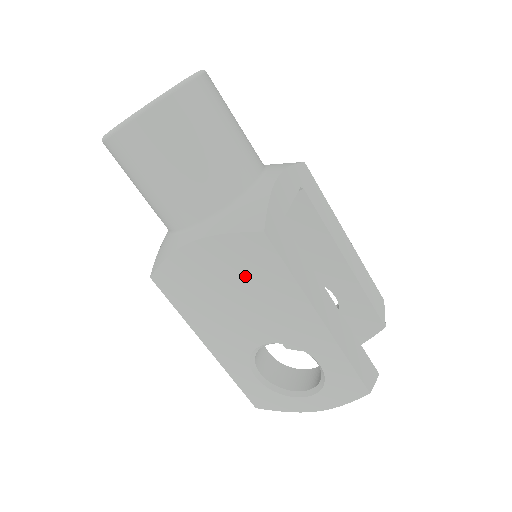
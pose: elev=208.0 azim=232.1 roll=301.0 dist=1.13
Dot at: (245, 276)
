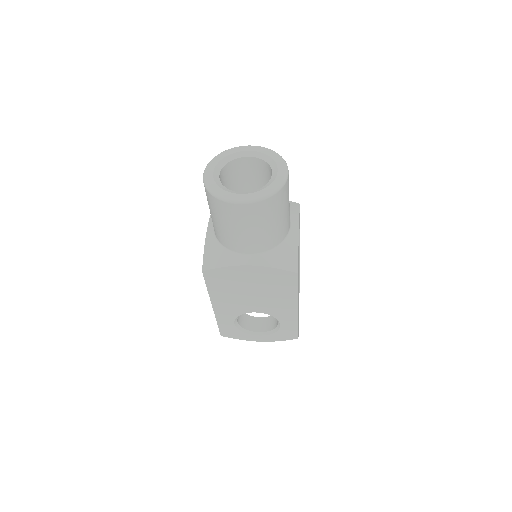
Dot at: (270, 285)
